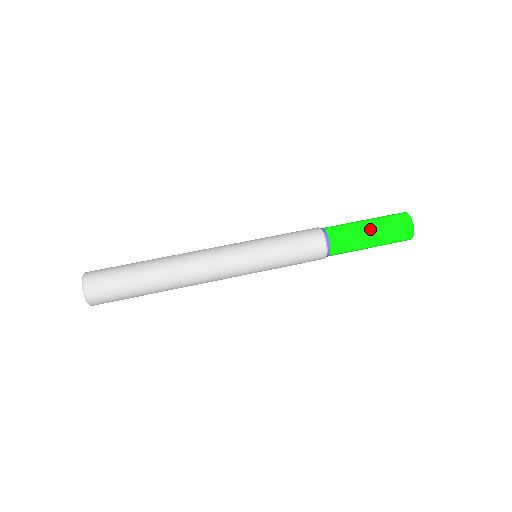
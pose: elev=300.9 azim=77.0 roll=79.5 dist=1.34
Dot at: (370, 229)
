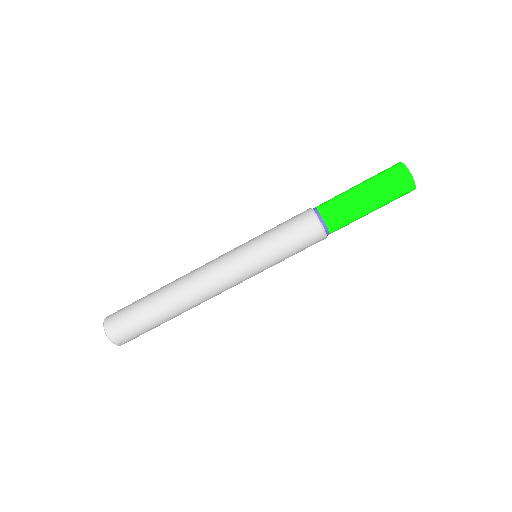
Dot at: (367, 201)
